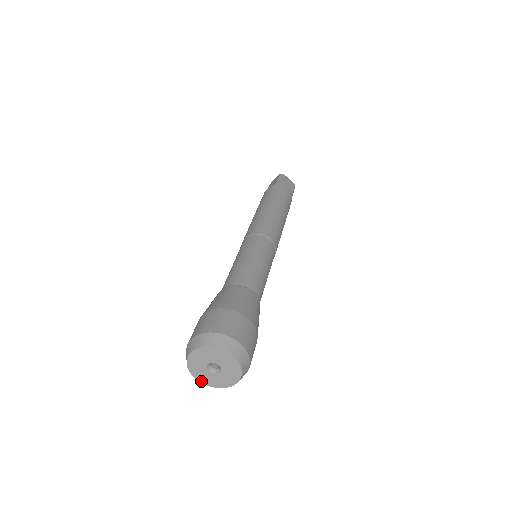
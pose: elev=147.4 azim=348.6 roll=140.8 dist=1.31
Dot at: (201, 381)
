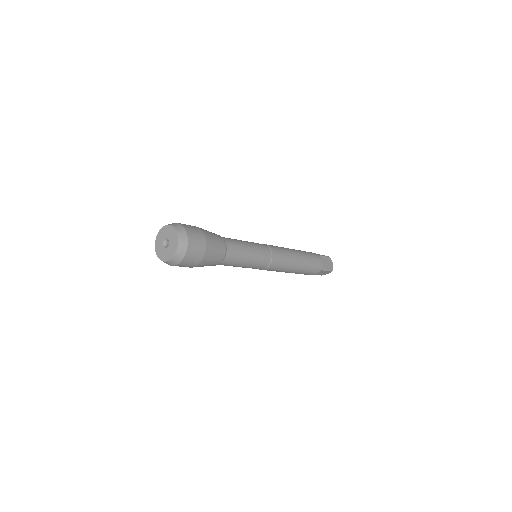
Dot at: (156, 250)
